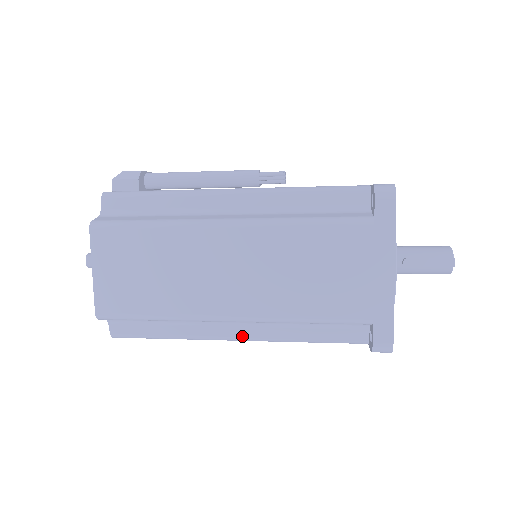
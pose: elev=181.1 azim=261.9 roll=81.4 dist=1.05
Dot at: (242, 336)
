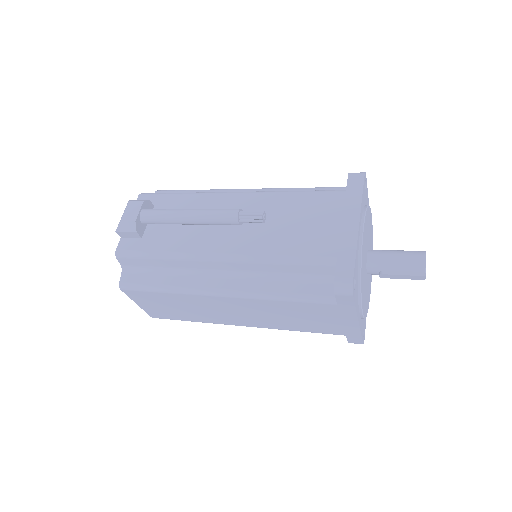
Dot at: occluded
